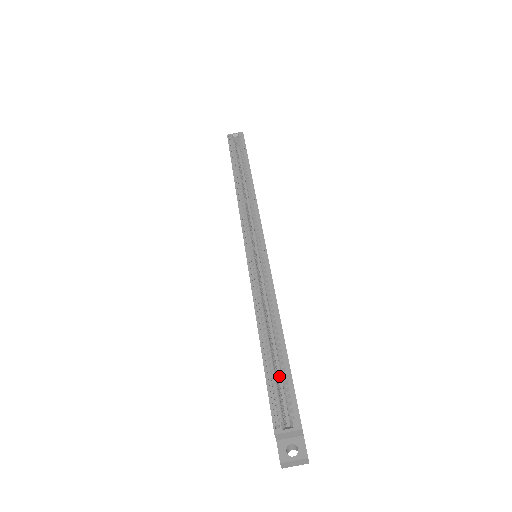
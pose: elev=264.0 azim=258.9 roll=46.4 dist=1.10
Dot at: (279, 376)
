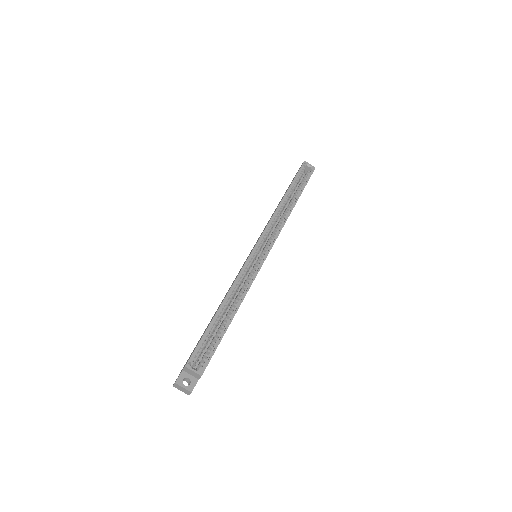
Dot at: occluded
